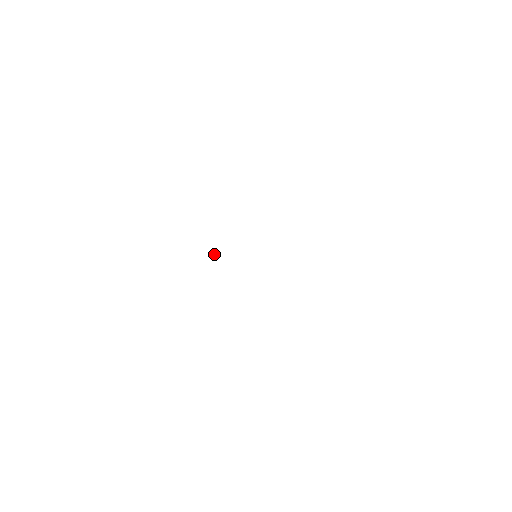
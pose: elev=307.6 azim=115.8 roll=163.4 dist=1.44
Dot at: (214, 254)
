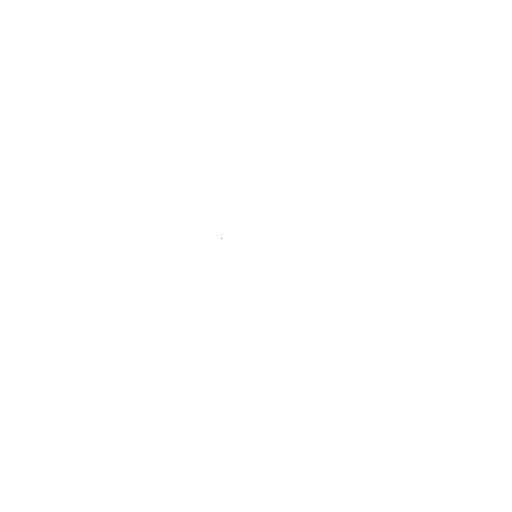
Dot at: (221, 238)
